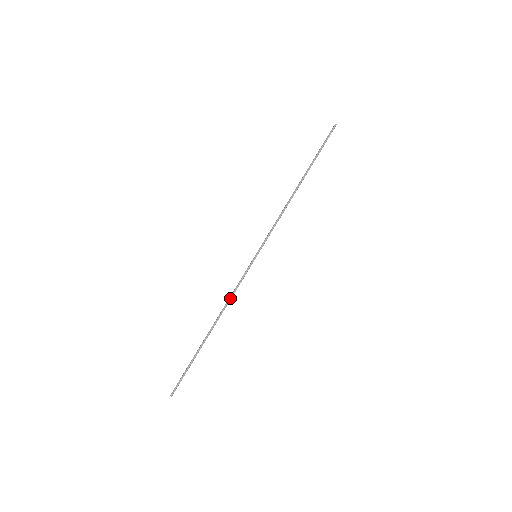
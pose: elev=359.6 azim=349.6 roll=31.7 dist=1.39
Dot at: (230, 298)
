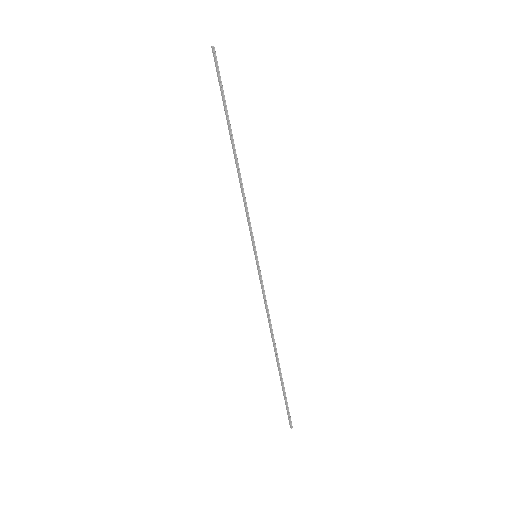
Dot at: occluded
